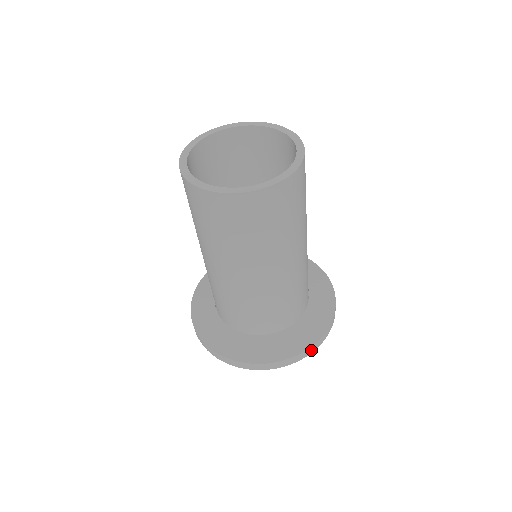
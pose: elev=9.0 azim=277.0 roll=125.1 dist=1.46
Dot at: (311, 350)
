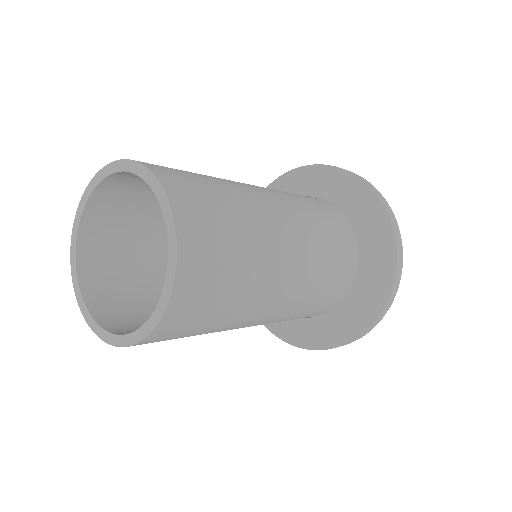
Dot at: (361, 336)
